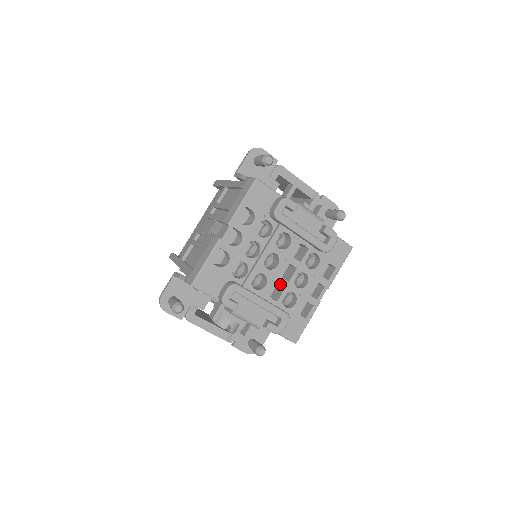
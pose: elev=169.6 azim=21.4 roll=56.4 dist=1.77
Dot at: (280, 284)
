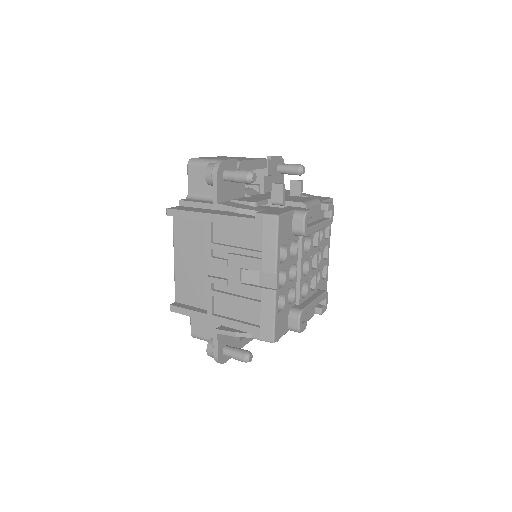
Dot at: (313, 276)
